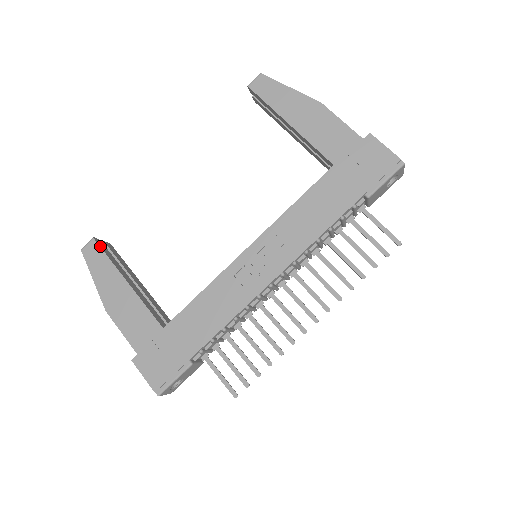
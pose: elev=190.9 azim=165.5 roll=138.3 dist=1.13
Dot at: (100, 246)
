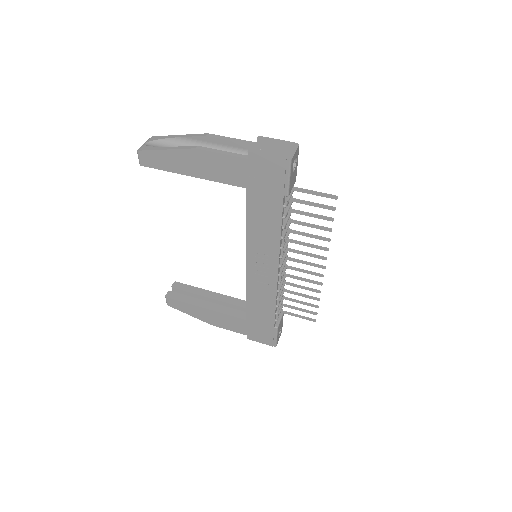
Dot at: (173, 299)
